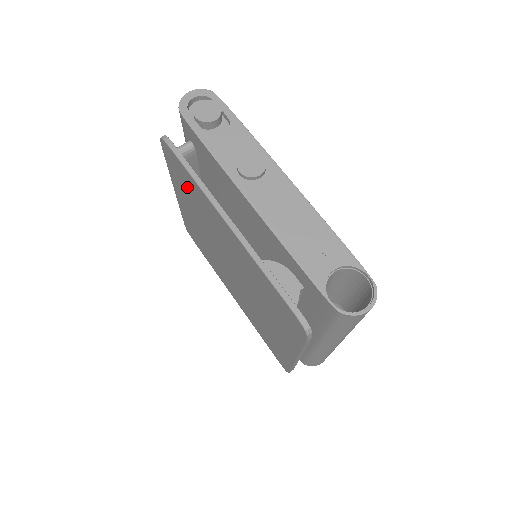
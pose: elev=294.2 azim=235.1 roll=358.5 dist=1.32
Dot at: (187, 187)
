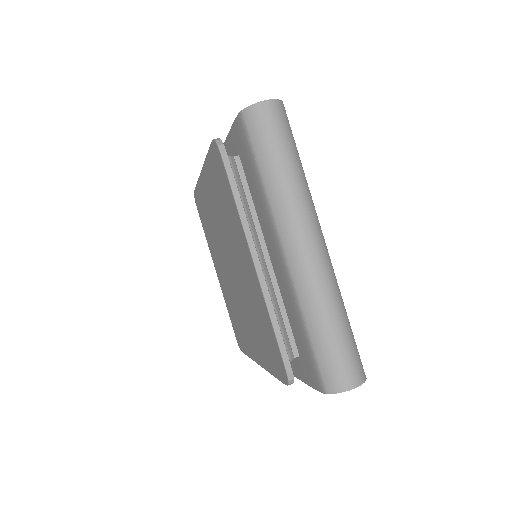
Dot at: (205, 218)
